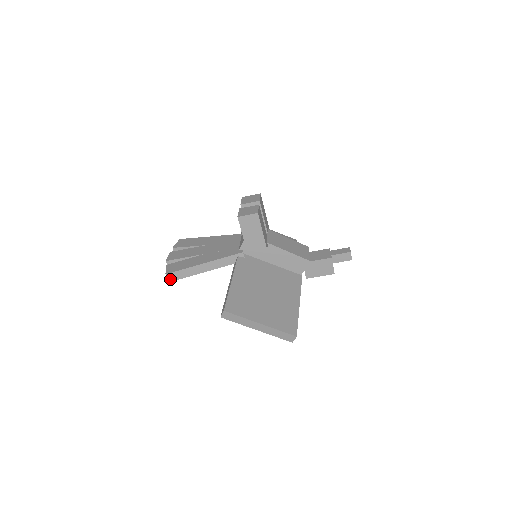
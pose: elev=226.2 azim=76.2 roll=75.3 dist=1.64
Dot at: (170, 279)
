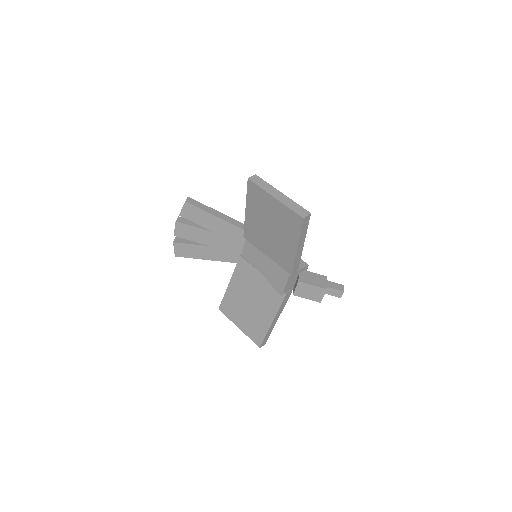
Dot at: (188, 201)
